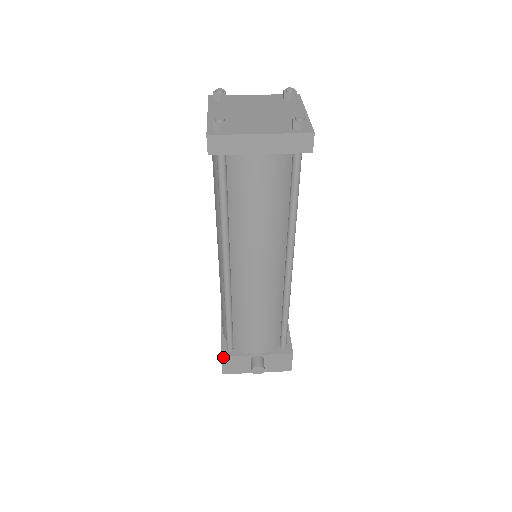
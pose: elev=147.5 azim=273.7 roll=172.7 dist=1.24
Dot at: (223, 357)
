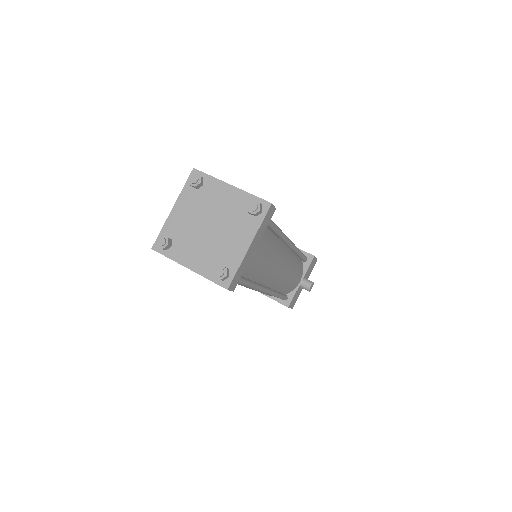
Dot at: (289, 306)
